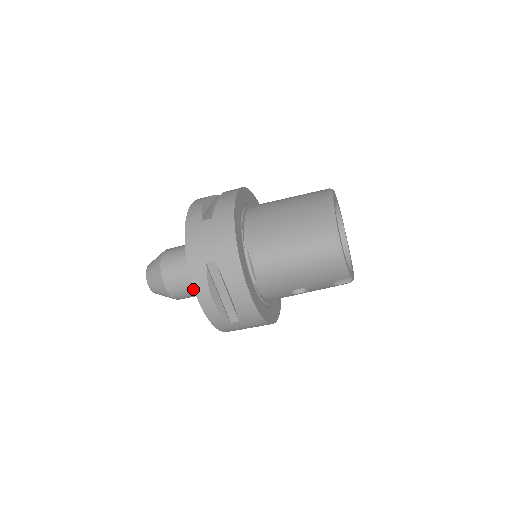
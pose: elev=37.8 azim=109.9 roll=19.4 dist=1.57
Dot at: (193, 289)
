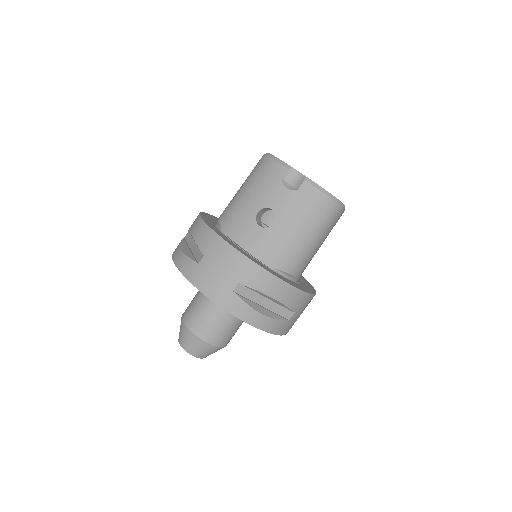
Dot at: (200, 303)
